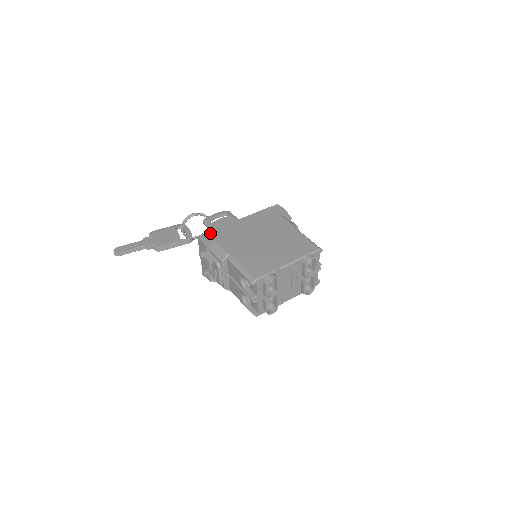
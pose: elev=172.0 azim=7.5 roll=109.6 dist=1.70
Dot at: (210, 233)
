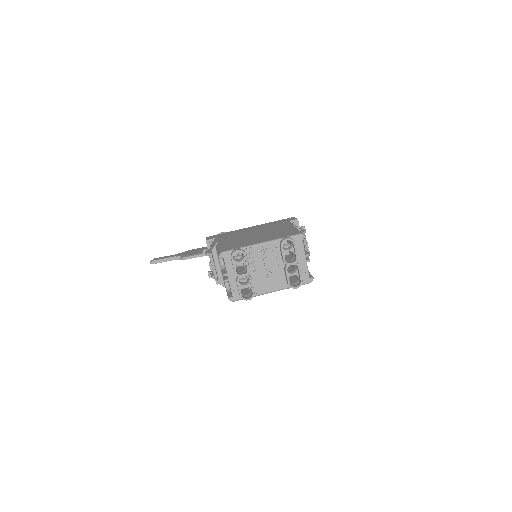
Dot at: (217, 235)
